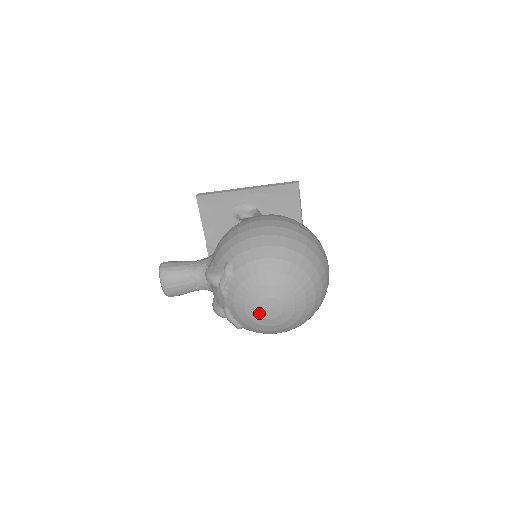
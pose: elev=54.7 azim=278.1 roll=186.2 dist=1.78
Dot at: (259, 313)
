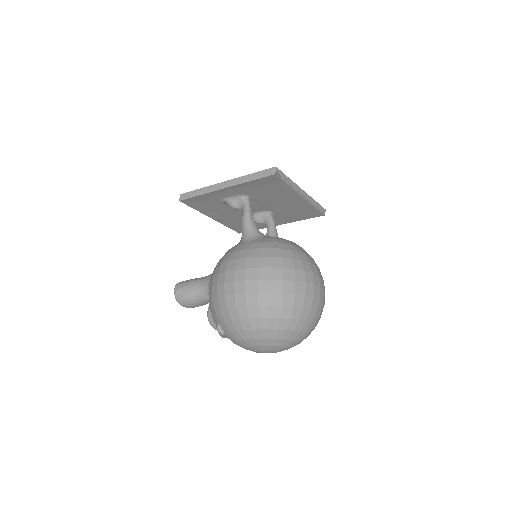
Dot at: occluded
